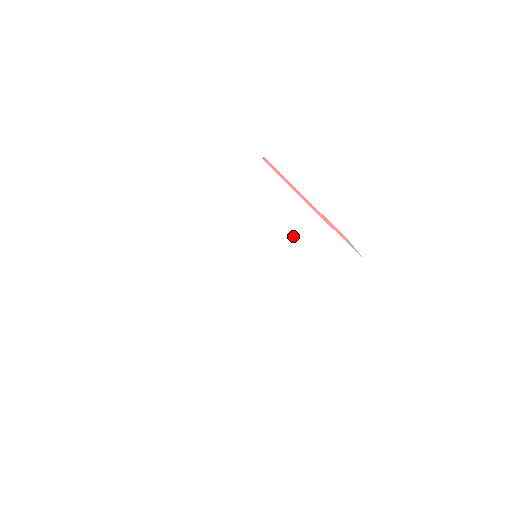
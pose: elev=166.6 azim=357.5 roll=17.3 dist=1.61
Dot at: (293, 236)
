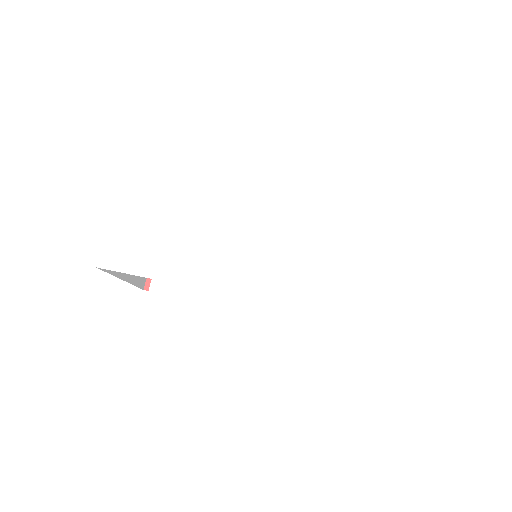
Dot at: (336, 263)
